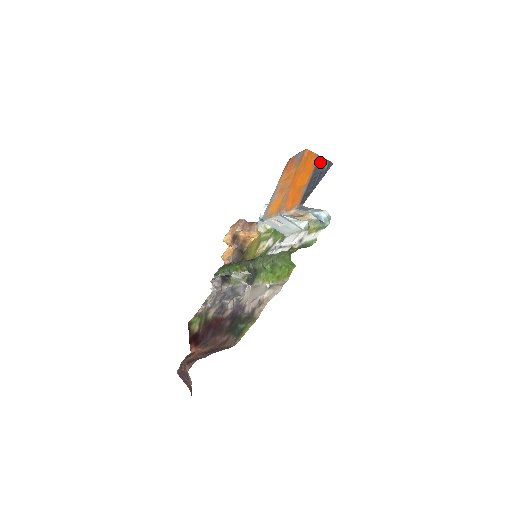
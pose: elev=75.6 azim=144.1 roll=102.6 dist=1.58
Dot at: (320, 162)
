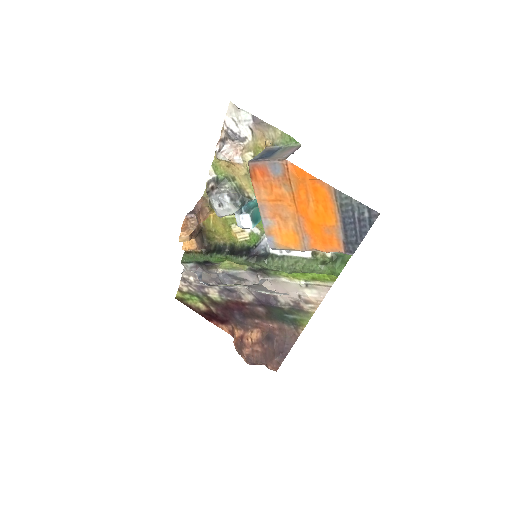
Dot at: (346, 202)
